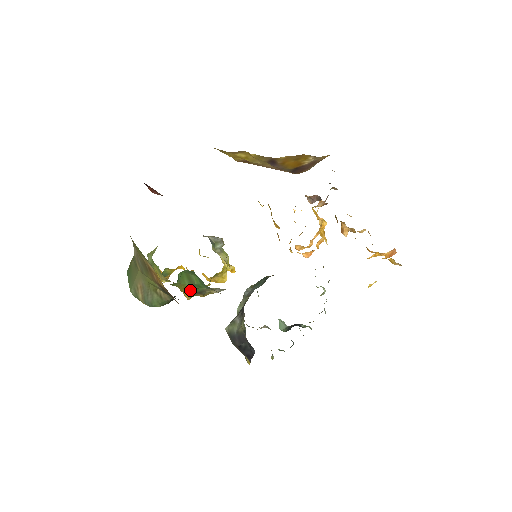
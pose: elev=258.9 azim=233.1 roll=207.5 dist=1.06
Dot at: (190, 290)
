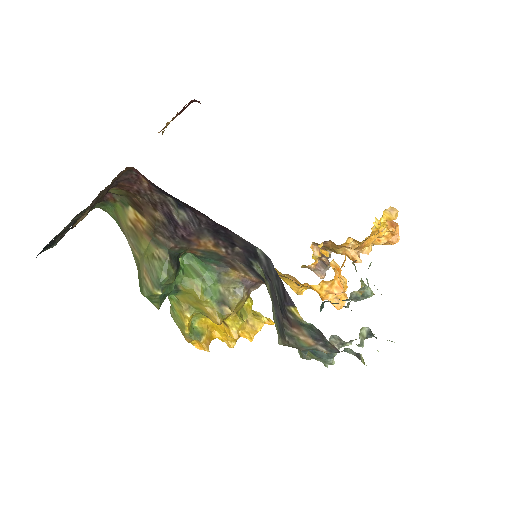
Dot at: (207, 294)
